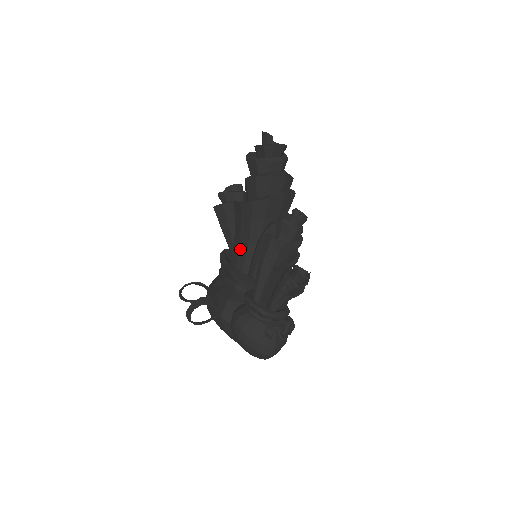
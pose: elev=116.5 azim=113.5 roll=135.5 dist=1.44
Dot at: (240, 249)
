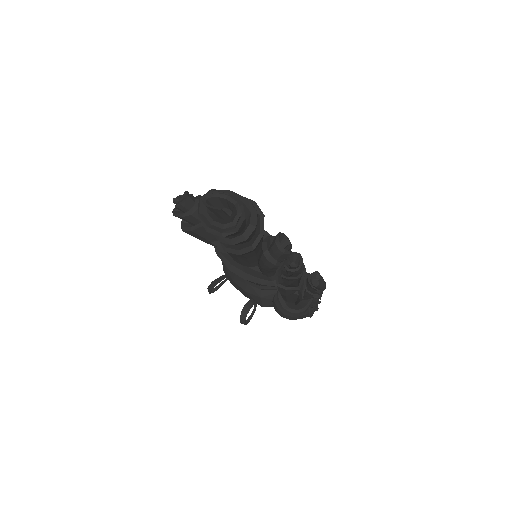
Dot at: (240, 260)
